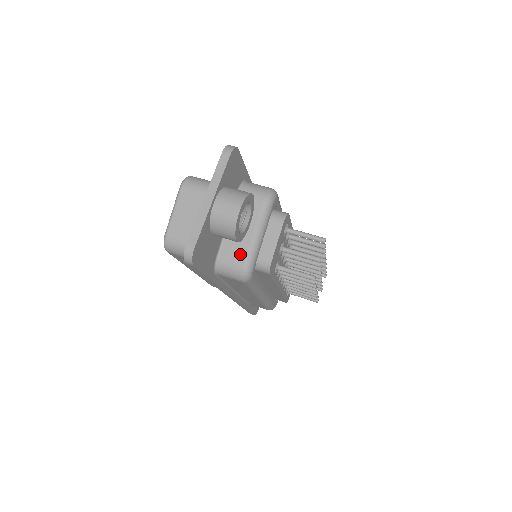
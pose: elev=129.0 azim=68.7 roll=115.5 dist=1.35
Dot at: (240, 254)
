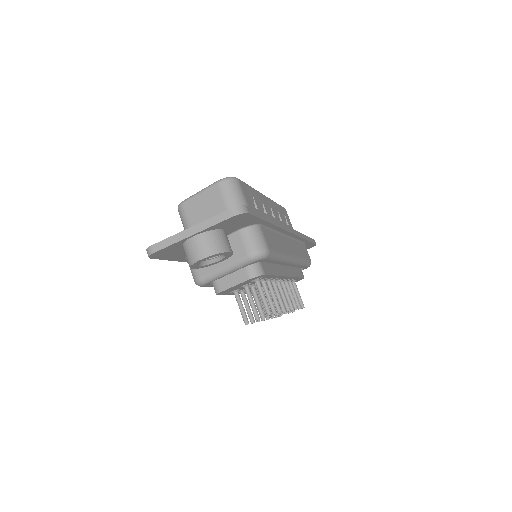
Dot at: (204, 269)
